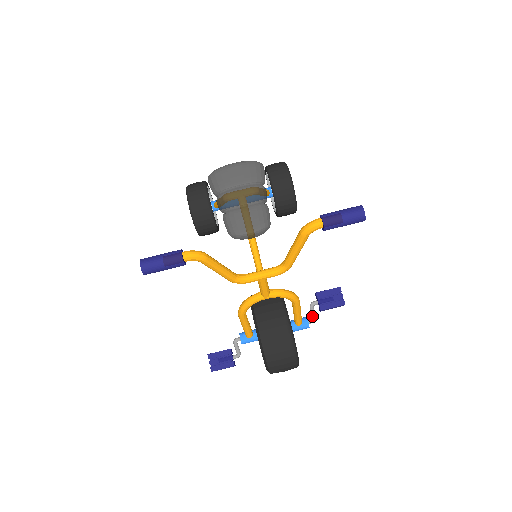
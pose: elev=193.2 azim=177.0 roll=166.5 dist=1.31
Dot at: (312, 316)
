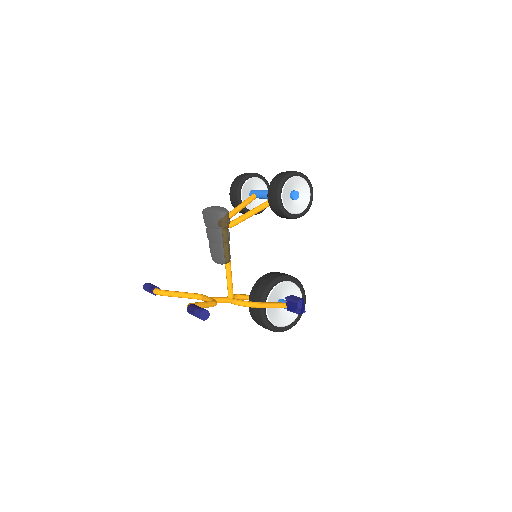
Dot at: occluded
